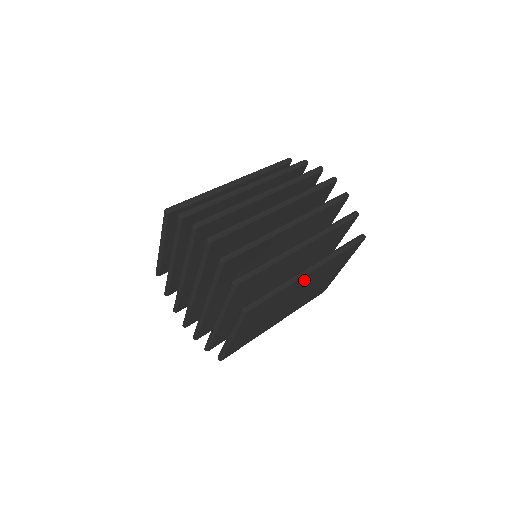
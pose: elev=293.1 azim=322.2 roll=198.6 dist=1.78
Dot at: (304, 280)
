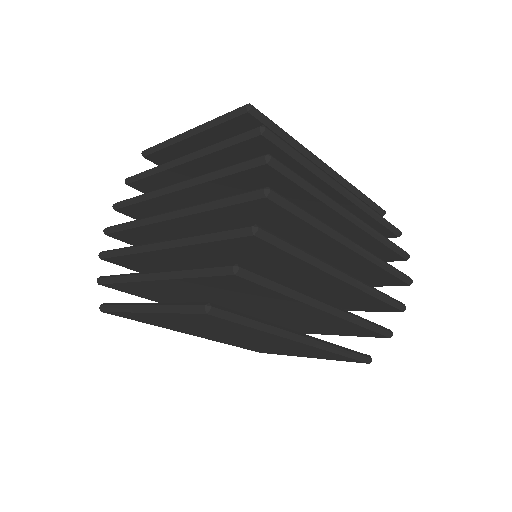
Dot at: occluded
